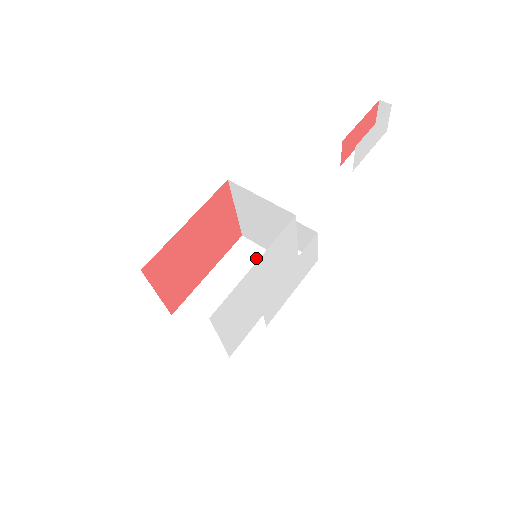
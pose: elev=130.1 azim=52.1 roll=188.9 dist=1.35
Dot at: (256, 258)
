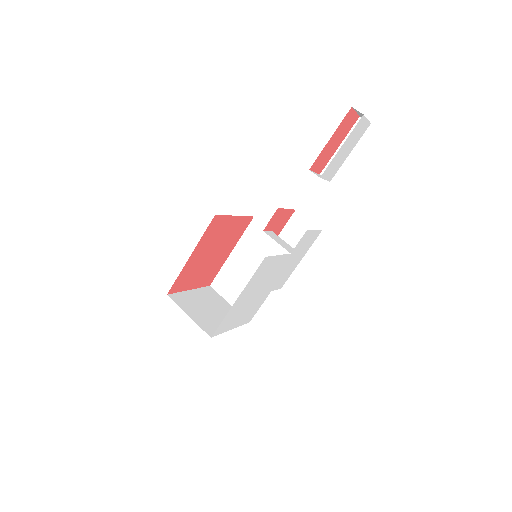
Dot at: (265, 240)
